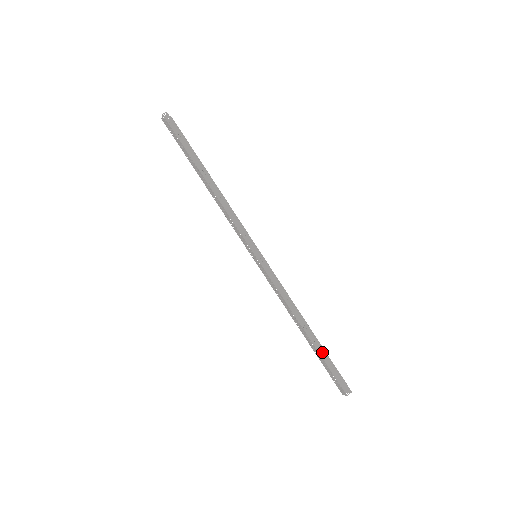
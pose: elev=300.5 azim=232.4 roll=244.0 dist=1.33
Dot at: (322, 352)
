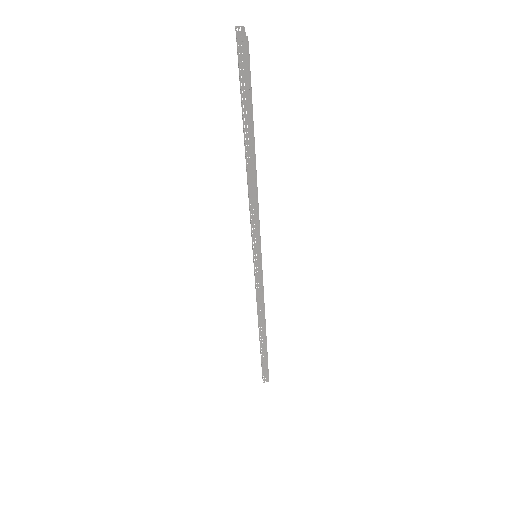
Dot at: (264, 352)
